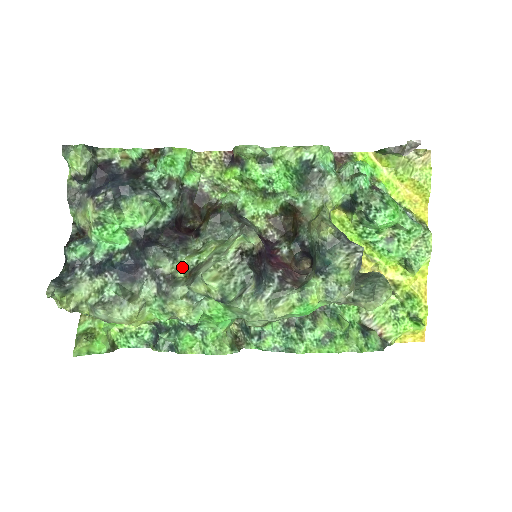
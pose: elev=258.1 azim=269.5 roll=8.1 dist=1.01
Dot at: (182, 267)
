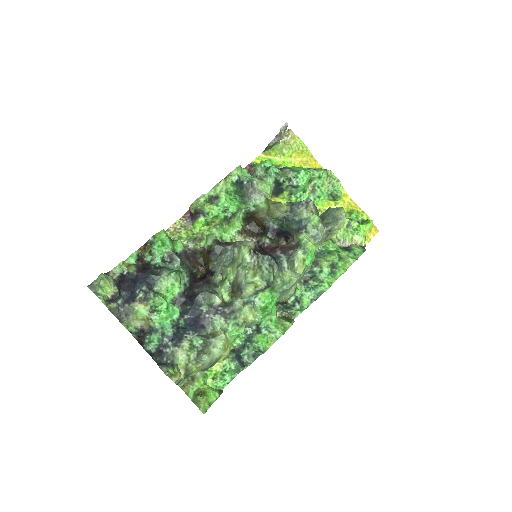
Dot at: (224, 294)
